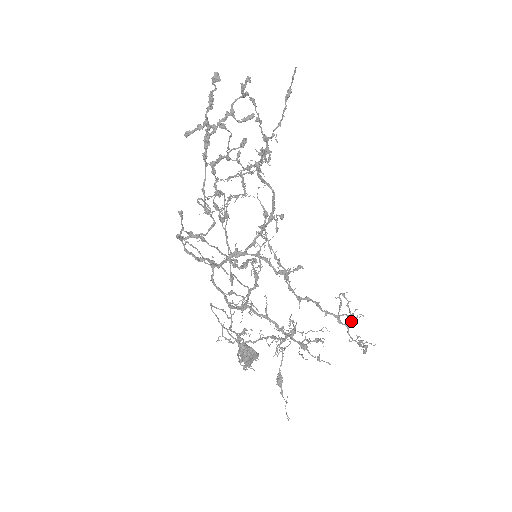
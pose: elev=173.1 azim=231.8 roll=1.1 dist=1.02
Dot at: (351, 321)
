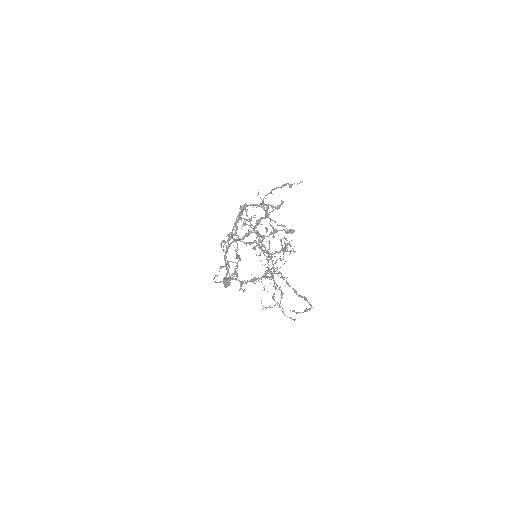
Dot at: occluded
